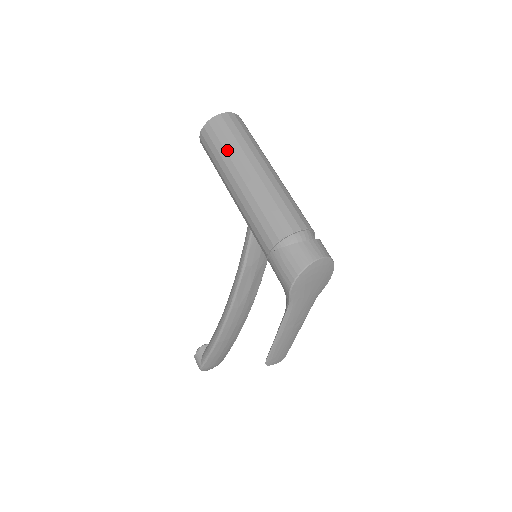
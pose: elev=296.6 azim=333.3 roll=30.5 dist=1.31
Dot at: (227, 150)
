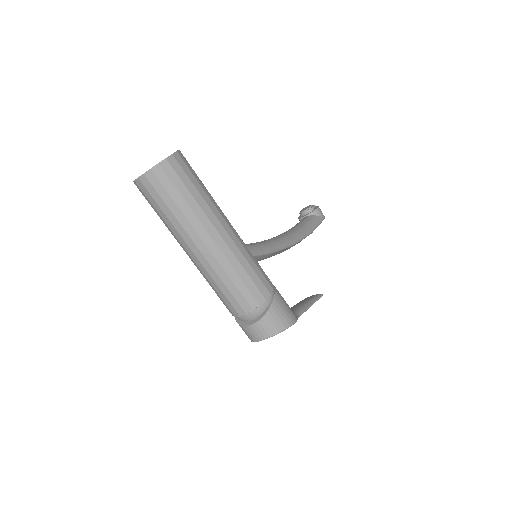
Dot at: occluded
